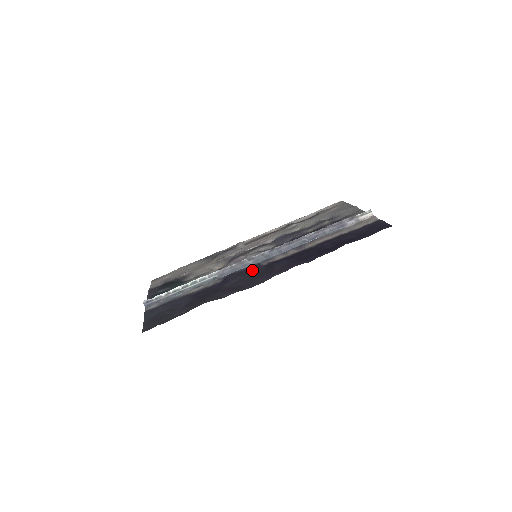
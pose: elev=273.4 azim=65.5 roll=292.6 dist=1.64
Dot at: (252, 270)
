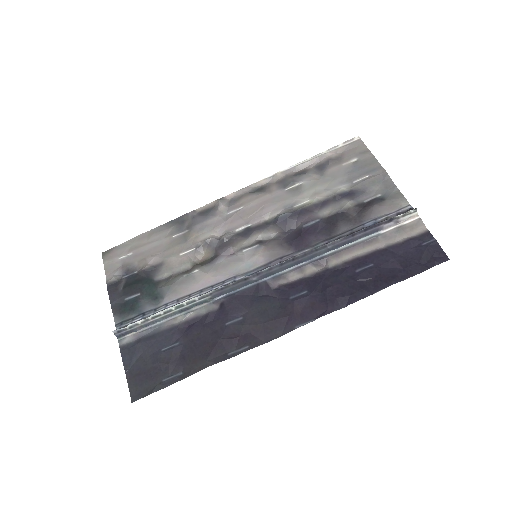
Dot at: (259, 296)
